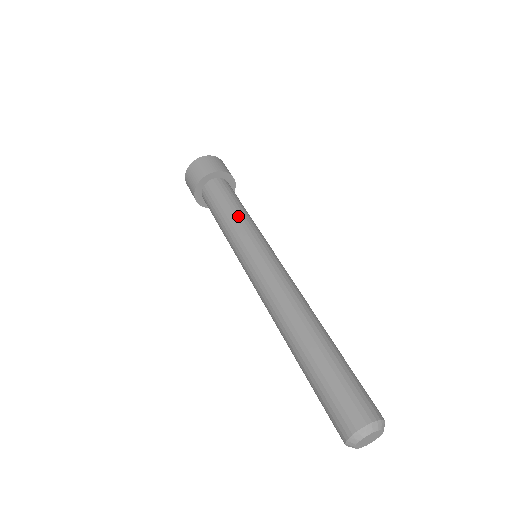
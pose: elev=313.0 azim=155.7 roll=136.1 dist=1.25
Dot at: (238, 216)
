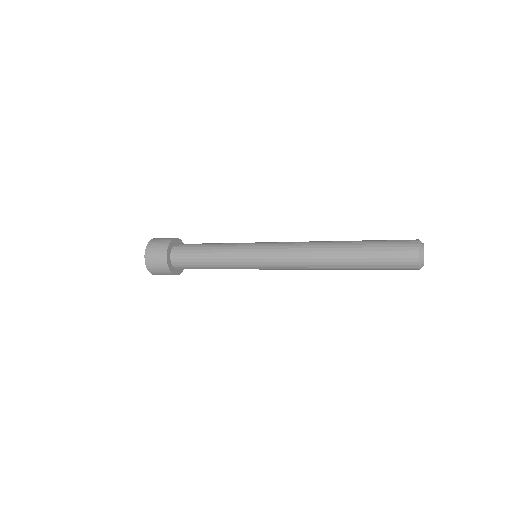
Dot at: (220, 246)
